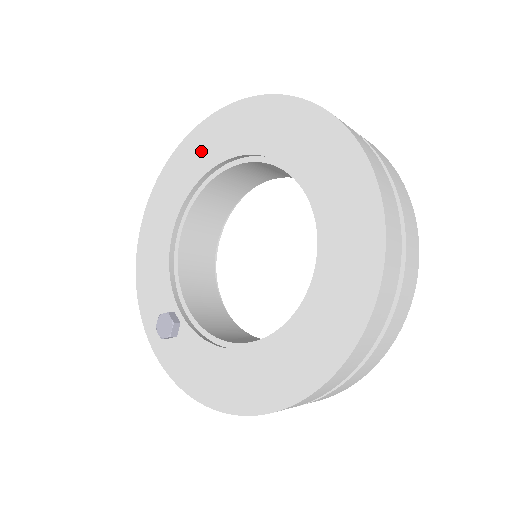
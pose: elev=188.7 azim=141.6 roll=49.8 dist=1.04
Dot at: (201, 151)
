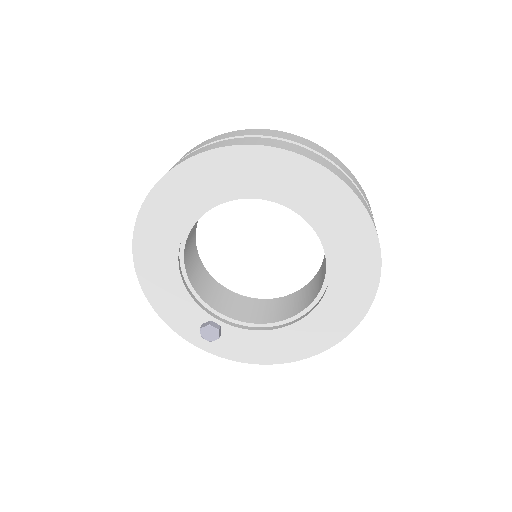
Dot at: (182, 197)
